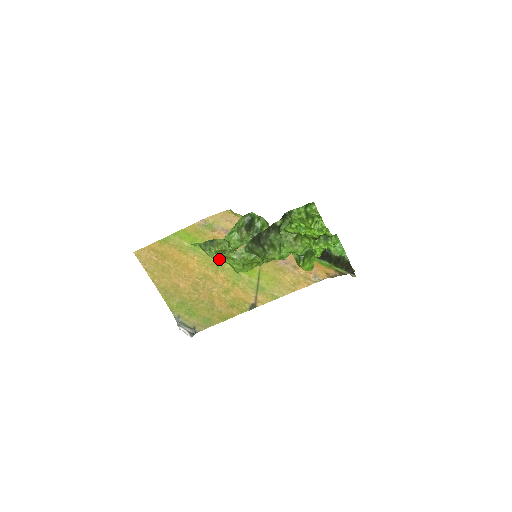
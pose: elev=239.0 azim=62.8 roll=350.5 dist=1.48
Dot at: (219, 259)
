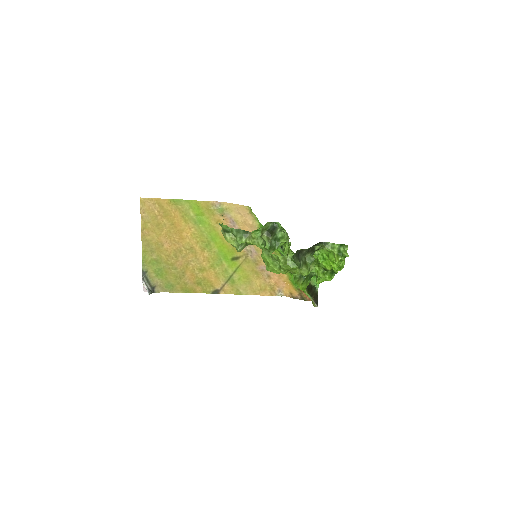
Dot at: (212, 240)
